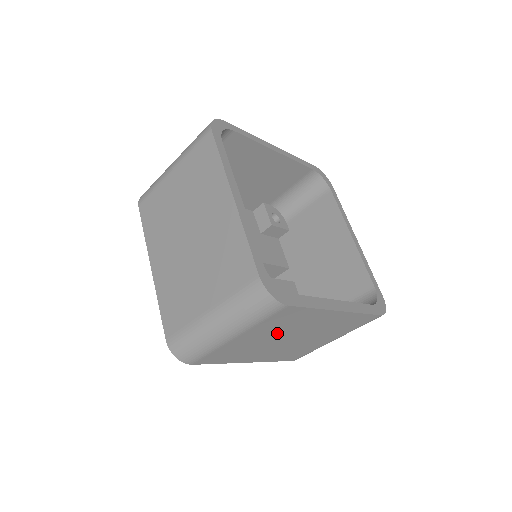
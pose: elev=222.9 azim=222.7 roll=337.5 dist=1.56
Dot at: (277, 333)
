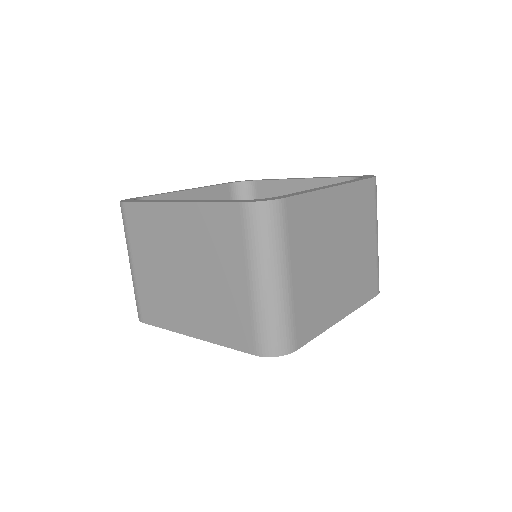
Dot at: (318, 251)
